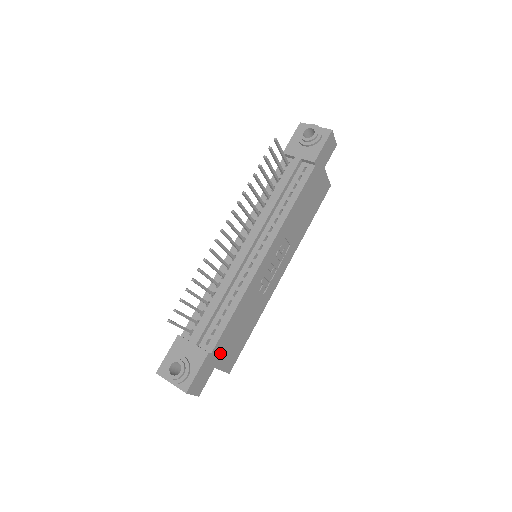
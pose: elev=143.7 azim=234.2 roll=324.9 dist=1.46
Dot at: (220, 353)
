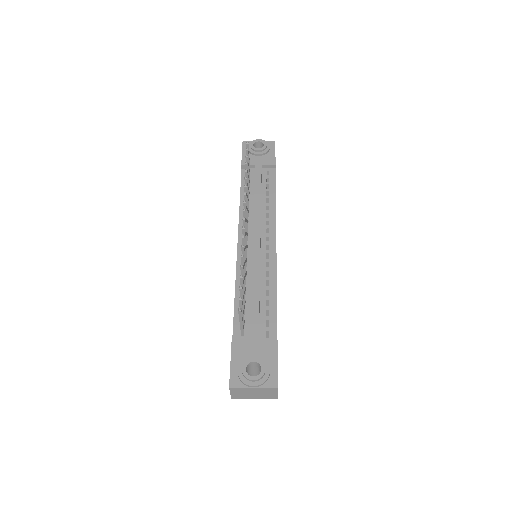
Dot at: occluded
